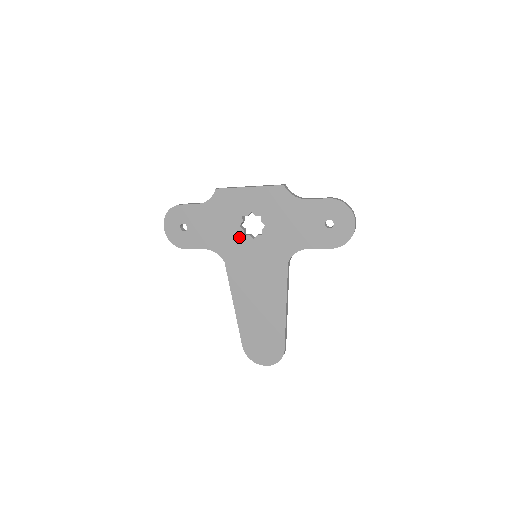
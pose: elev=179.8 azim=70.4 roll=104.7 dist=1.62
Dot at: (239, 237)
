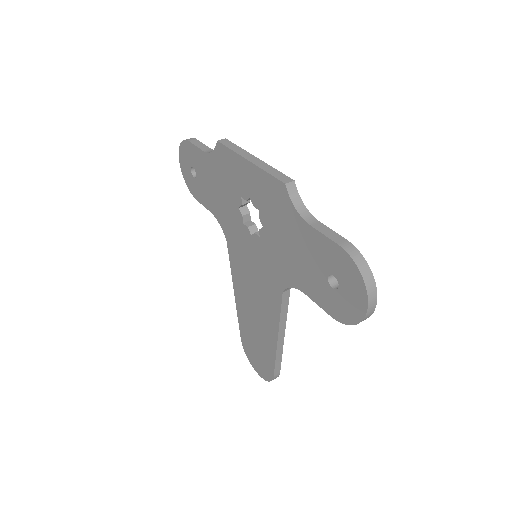
Dot at: (238, 222)
